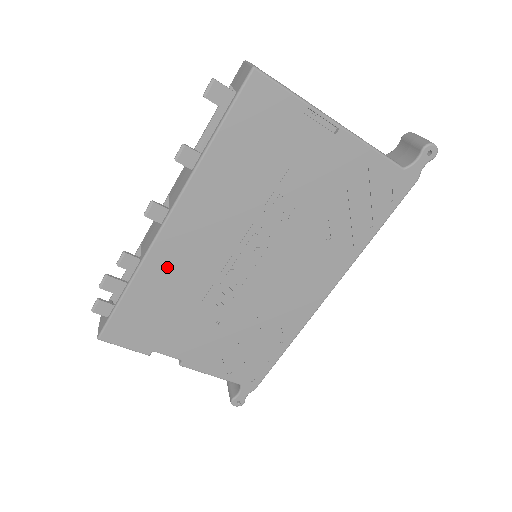
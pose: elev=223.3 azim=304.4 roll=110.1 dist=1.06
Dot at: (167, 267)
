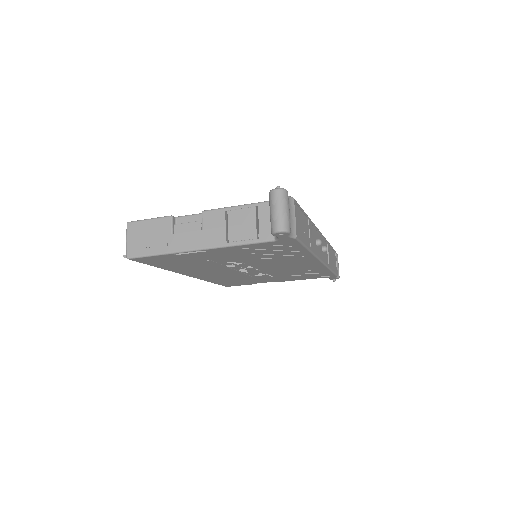
Dot at: (215, 278)
